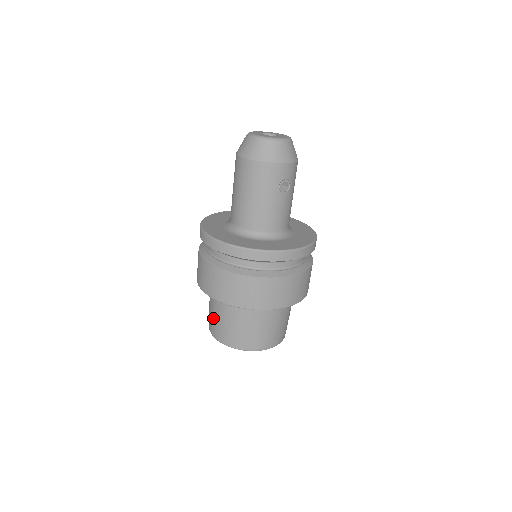
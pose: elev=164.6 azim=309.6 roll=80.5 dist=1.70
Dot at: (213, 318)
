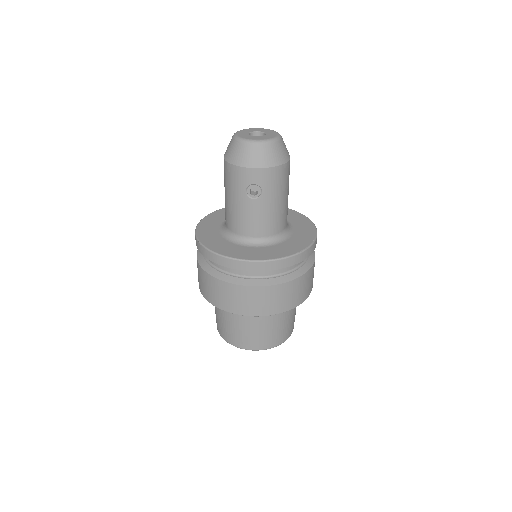
Dot at: occluded
